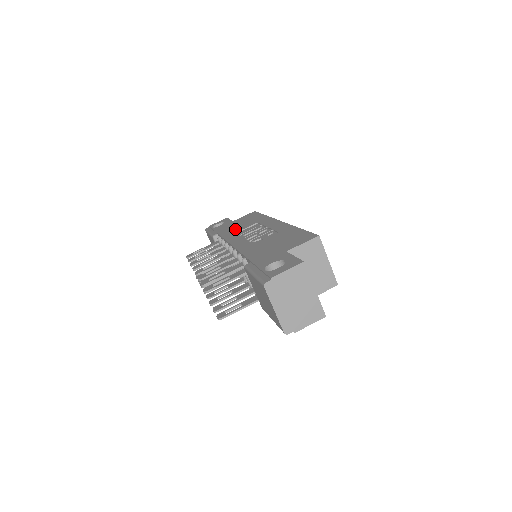
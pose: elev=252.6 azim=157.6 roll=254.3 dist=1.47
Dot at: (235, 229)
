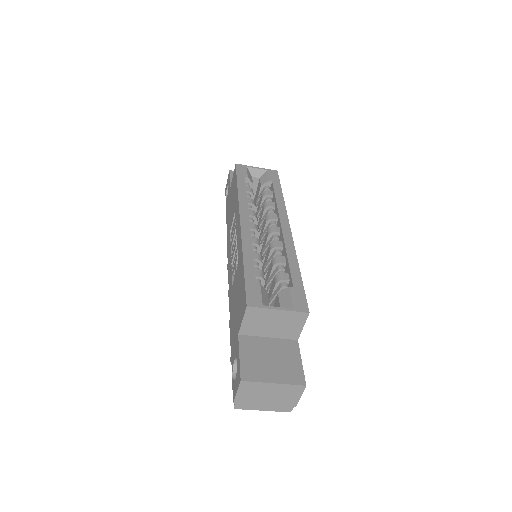
Dot at: (229, 221)
